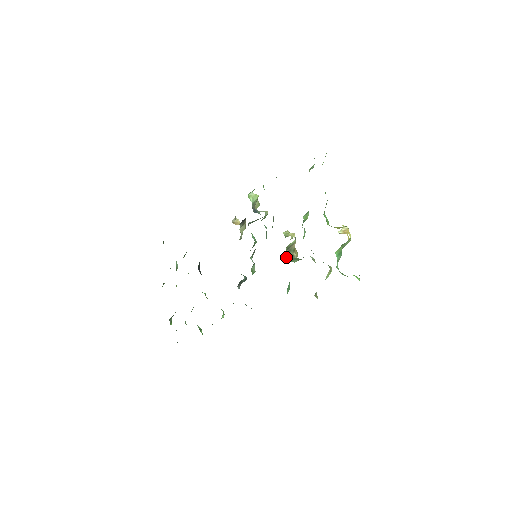
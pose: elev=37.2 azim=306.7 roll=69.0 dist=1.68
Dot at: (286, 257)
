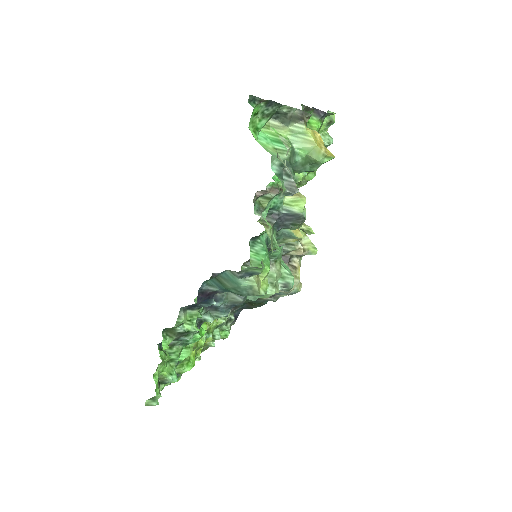
Dot at: occluded
